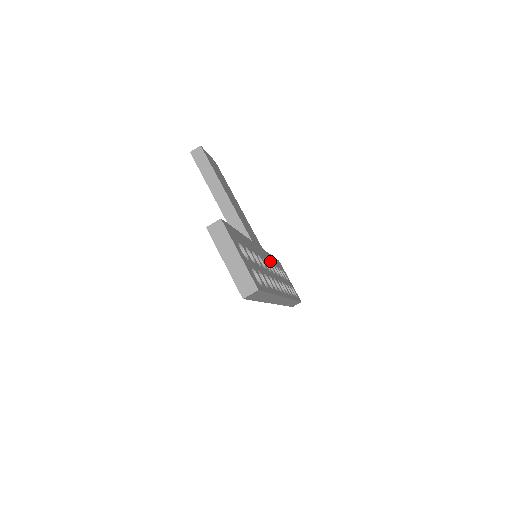
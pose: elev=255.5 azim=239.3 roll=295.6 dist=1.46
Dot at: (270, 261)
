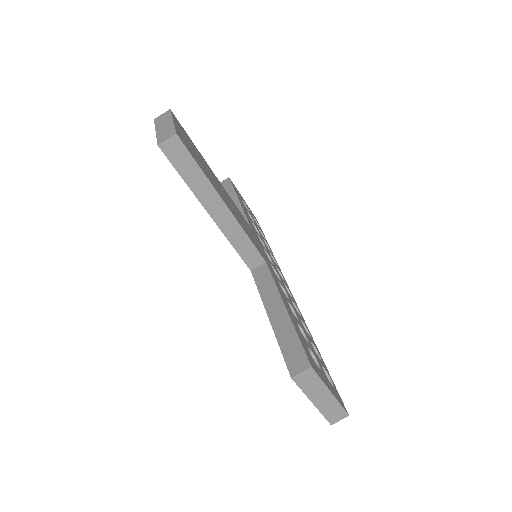
Dot at: (257, 235)
